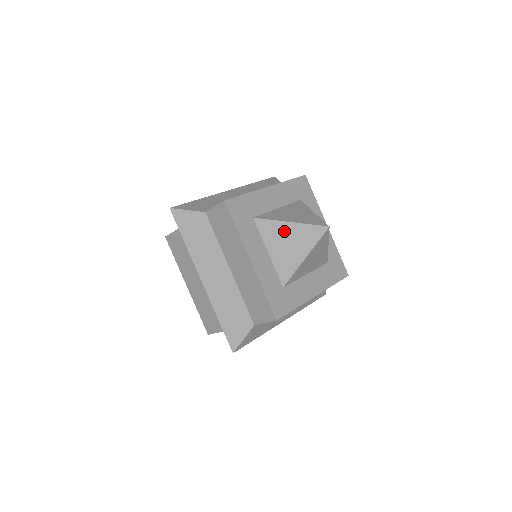
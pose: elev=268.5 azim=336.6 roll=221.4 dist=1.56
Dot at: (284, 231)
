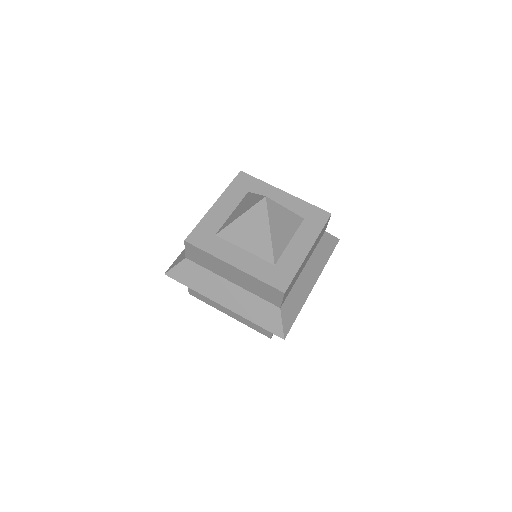
Dot at: (241, 226)
